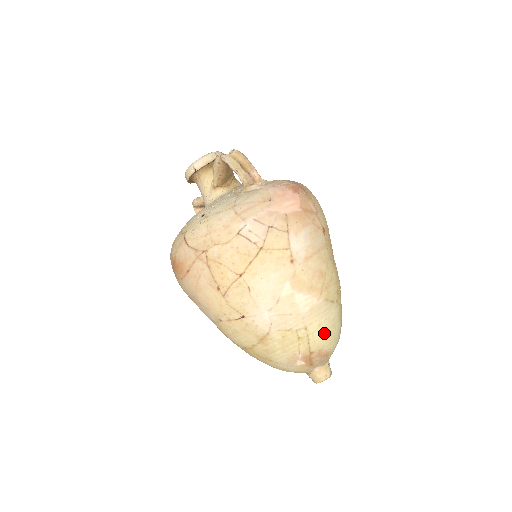
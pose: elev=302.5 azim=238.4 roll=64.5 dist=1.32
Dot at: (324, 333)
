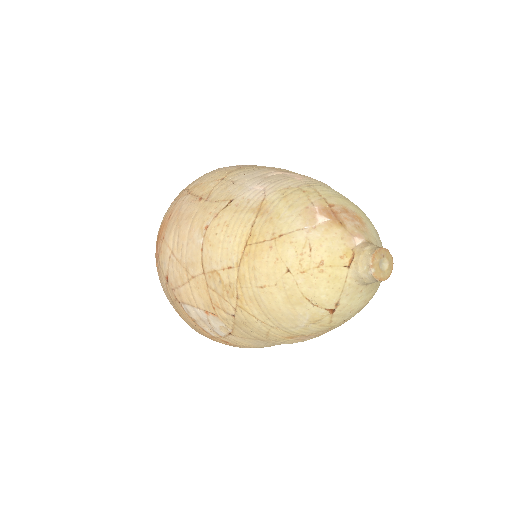
Dot at: (338, 196)
